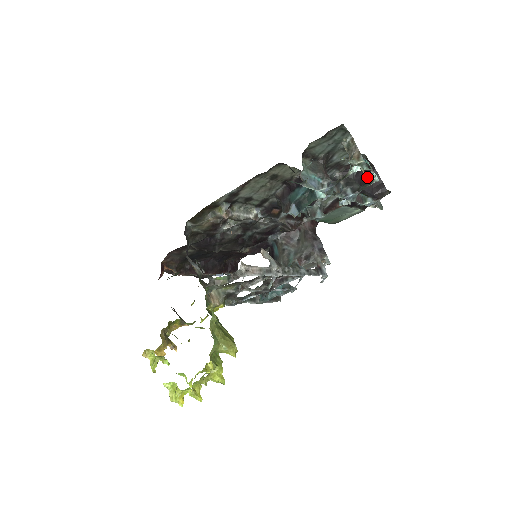
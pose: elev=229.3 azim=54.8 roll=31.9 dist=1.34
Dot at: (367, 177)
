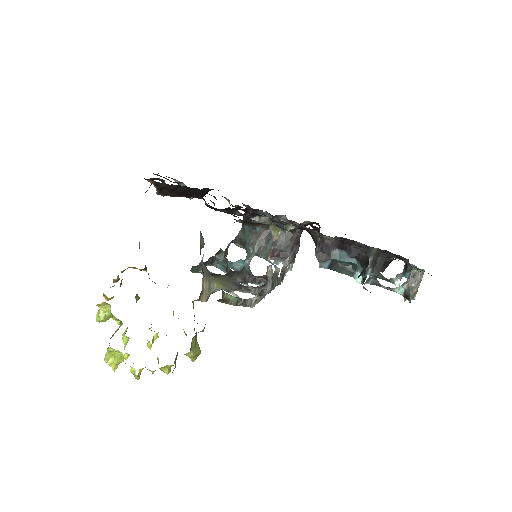
Dot at: occluded
